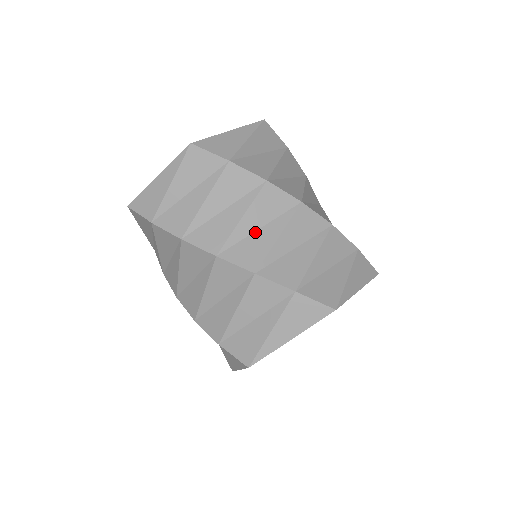
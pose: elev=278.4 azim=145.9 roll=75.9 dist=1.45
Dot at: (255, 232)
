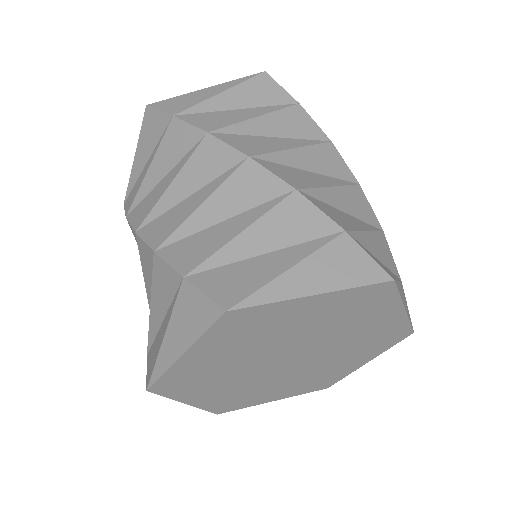
Dot at: (182, 201)
